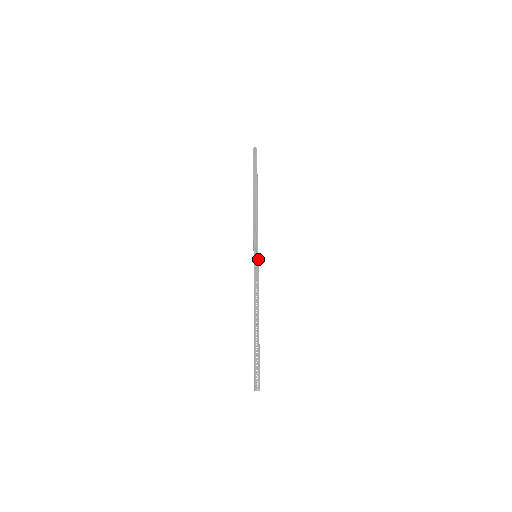
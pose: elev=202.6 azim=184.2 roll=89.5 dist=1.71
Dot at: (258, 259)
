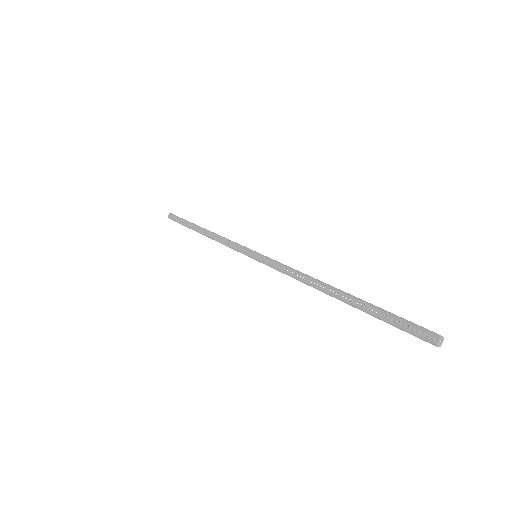
Dot at: (260, 254)
